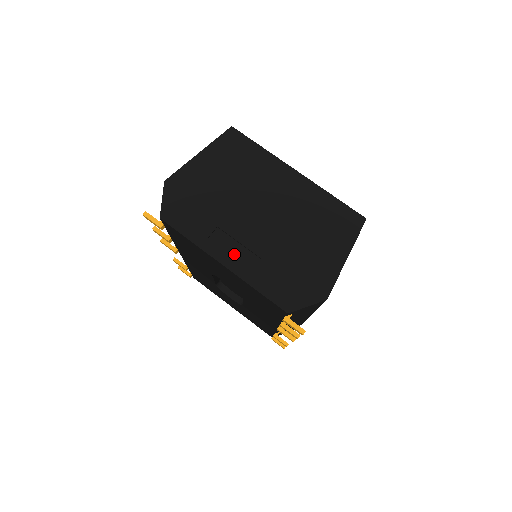
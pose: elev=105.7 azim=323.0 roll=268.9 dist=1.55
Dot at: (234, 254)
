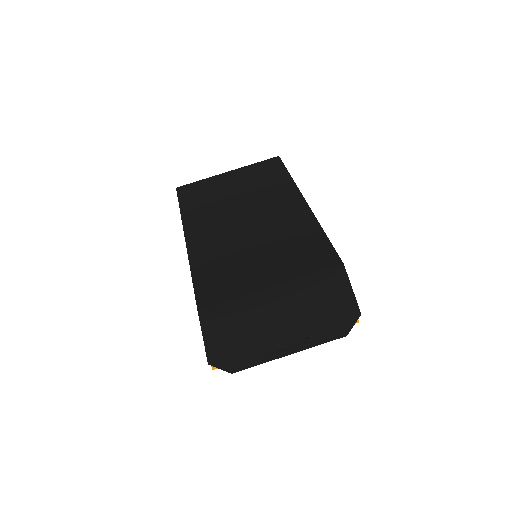
Dot at: (289, 346)
